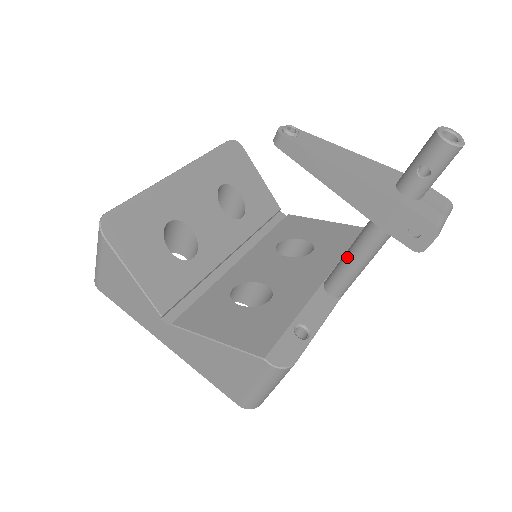
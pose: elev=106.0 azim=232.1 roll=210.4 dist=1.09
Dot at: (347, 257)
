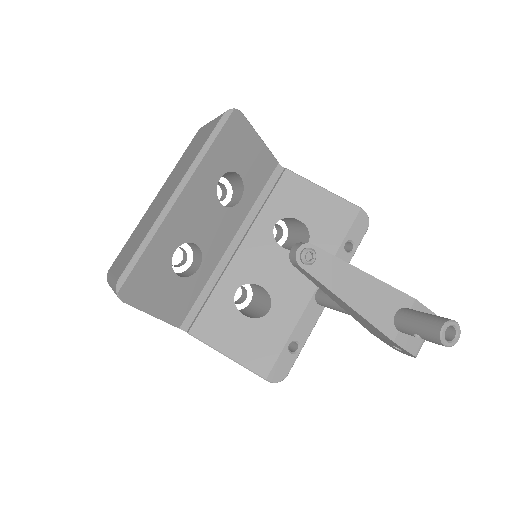
Dot at: (339, 307)
